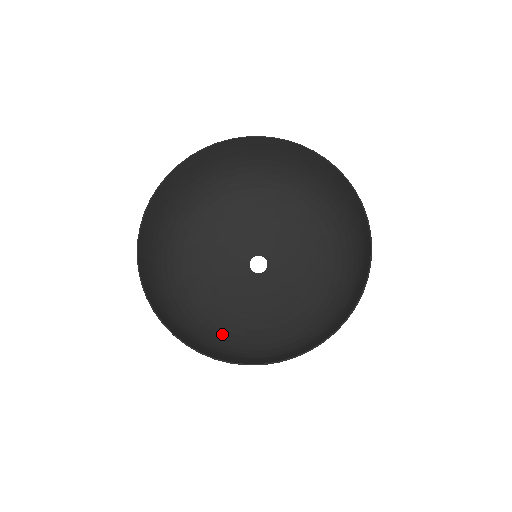
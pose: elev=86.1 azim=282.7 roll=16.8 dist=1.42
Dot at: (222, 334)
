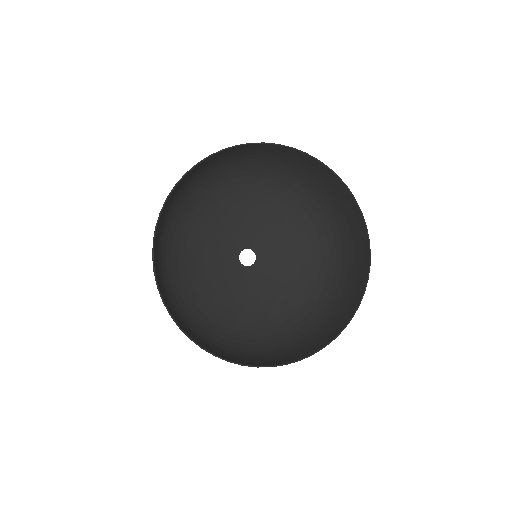
Dot at: (266, 333)
